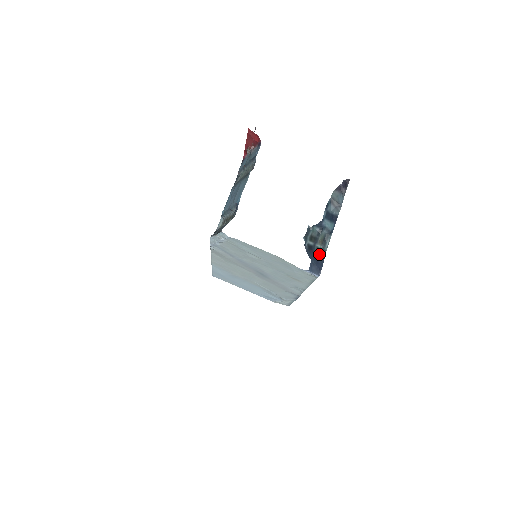
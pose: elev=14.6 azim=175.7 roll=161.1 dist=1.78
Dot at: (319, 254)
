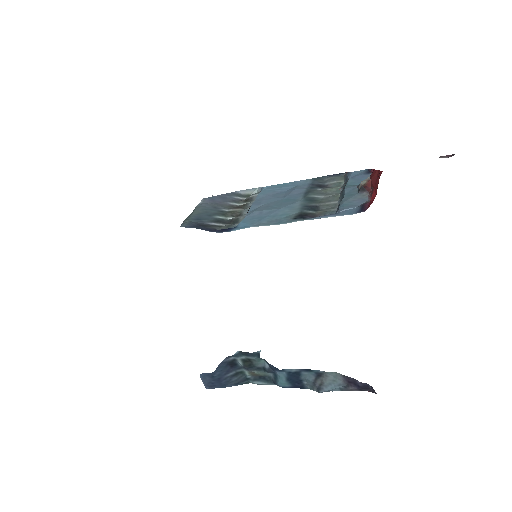
Dot at: (235, 377)
